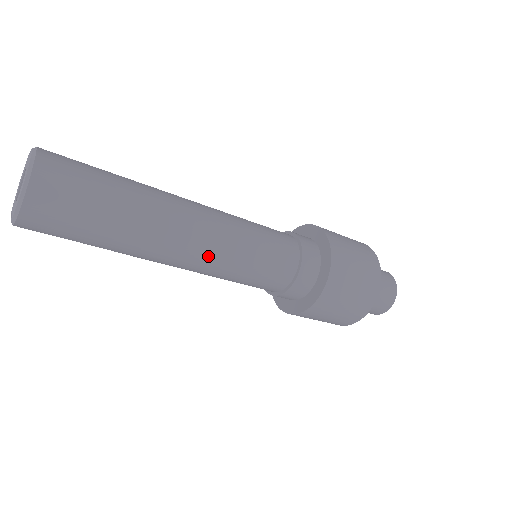
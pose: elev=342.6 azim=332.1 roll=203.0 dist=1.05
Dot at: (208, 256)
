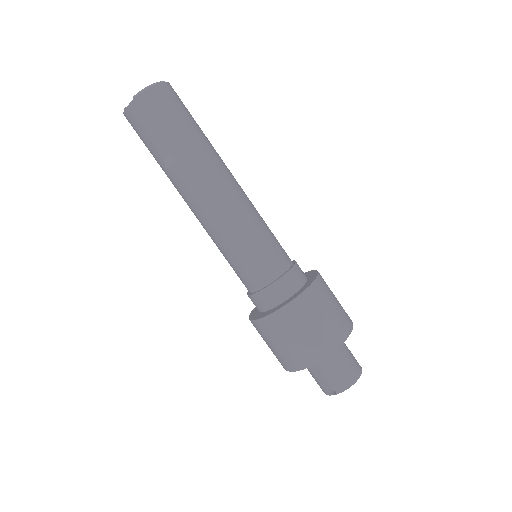
Dot at: (236, 201)
